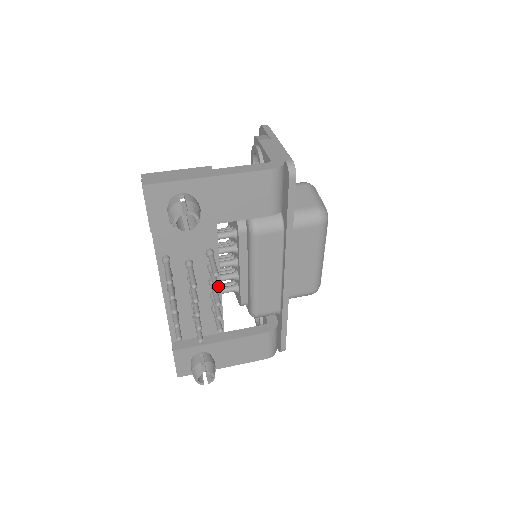
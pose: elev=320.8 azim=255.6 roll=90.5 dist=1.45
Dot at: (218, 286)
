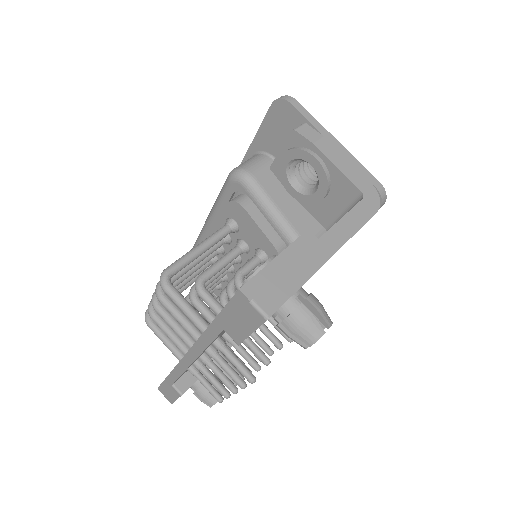
Dot at: (280, 342)
